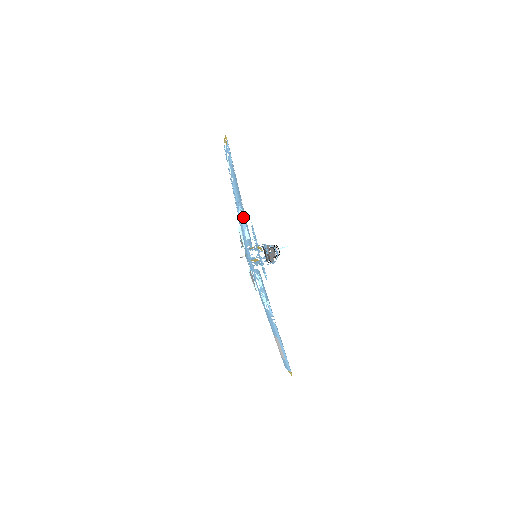
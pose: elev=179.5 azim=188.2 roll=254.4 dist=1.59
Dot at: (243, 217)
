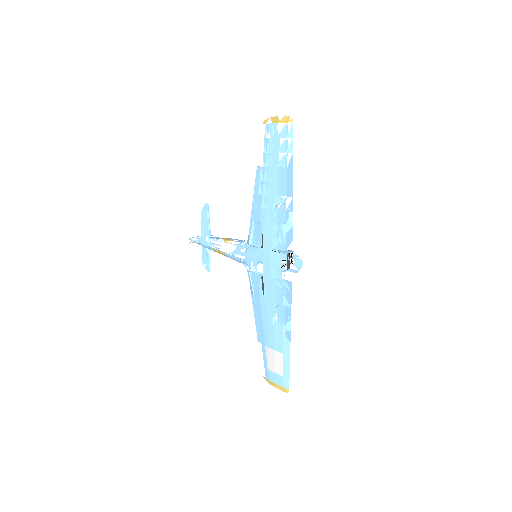
Dot at: (290, 219)
